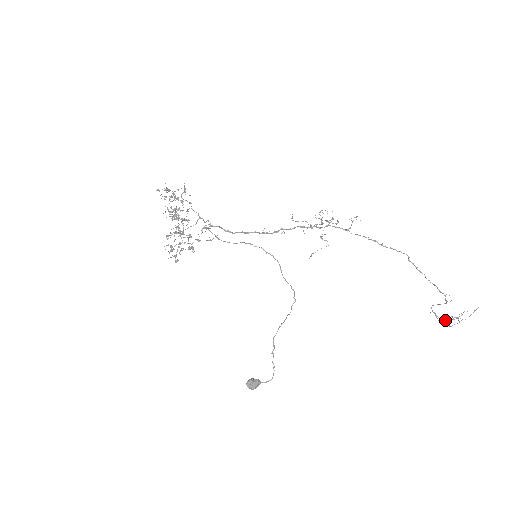
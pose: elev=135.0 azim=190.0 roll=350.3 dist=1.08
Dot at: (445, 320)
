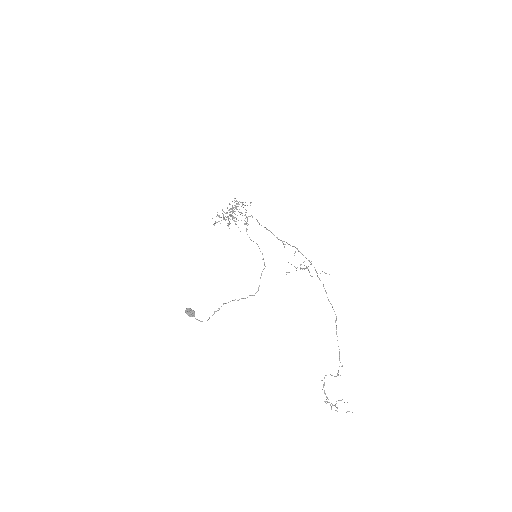
Dot at: occluded
